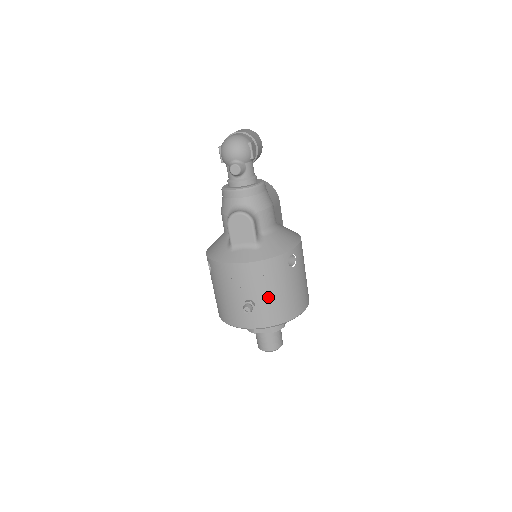
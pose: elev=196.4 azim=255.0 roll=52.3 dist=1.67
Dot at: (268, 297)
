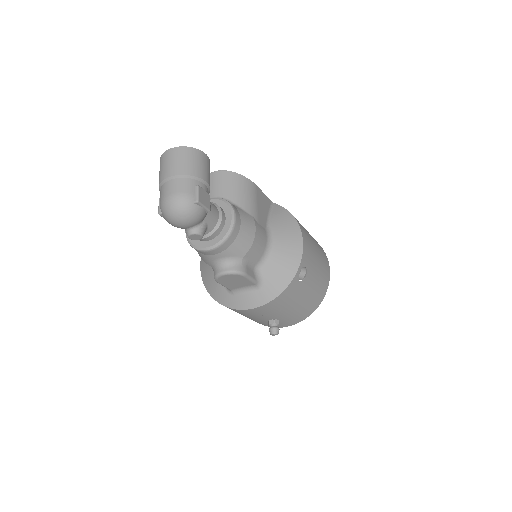
Dot at: (290, 312)
